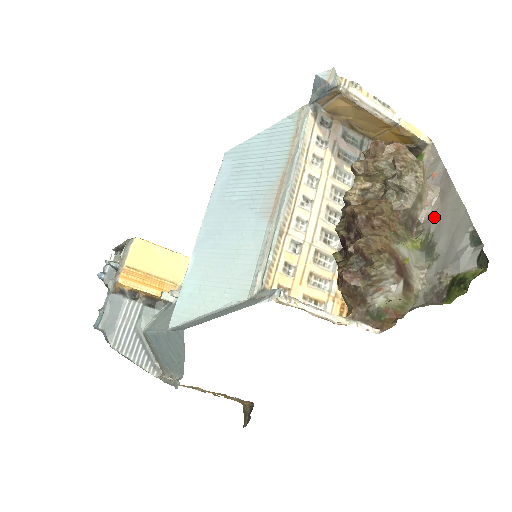
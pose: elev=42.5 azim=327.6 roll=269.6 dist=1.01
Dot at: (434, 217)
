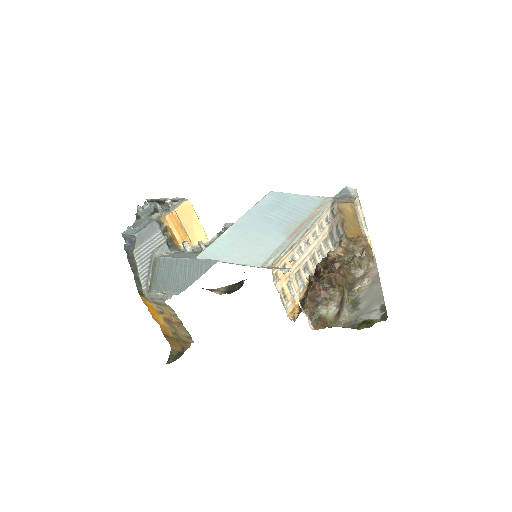
Dot at: (364, 291)
